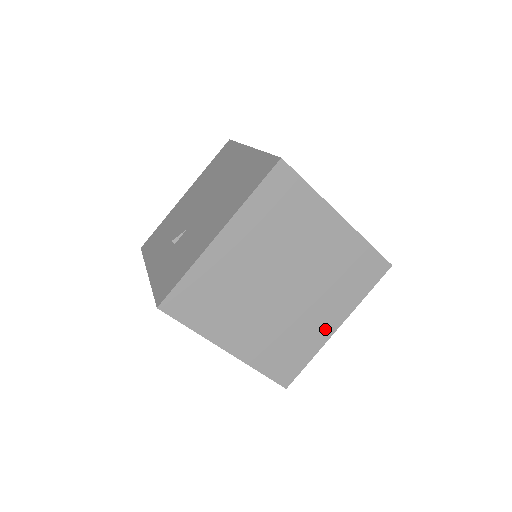
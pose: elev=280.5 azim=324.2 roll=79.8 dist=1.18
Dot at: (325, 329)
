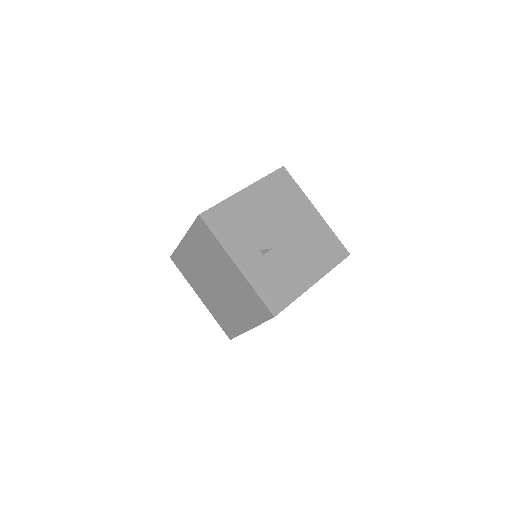
Dot at: occluded
